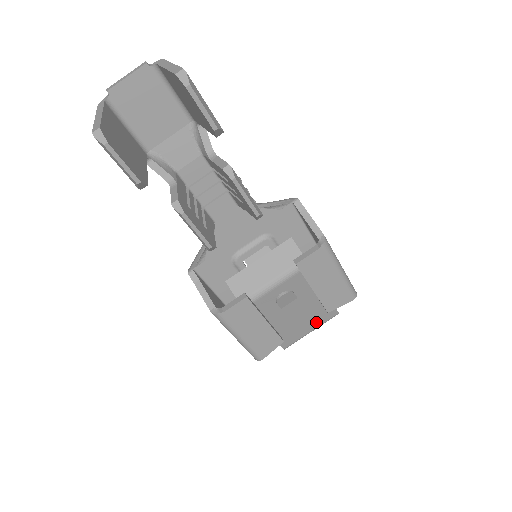
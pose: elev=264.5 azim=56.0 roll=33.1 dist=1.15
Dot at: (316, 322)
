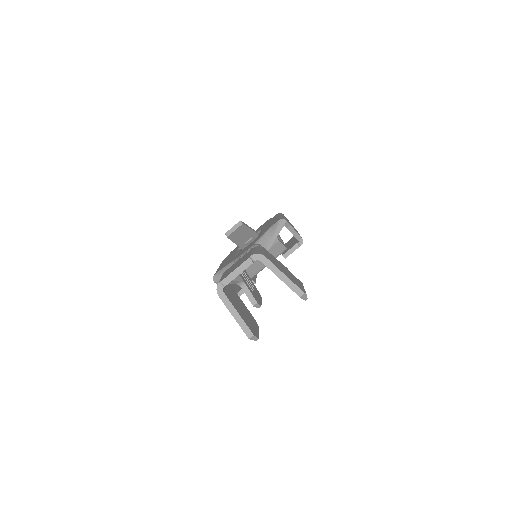
Dot at: occluded
